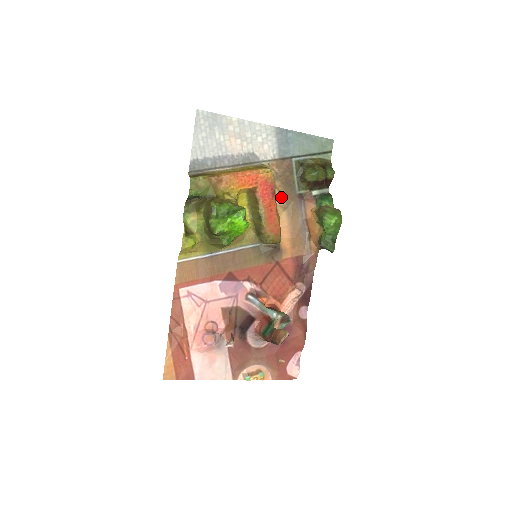
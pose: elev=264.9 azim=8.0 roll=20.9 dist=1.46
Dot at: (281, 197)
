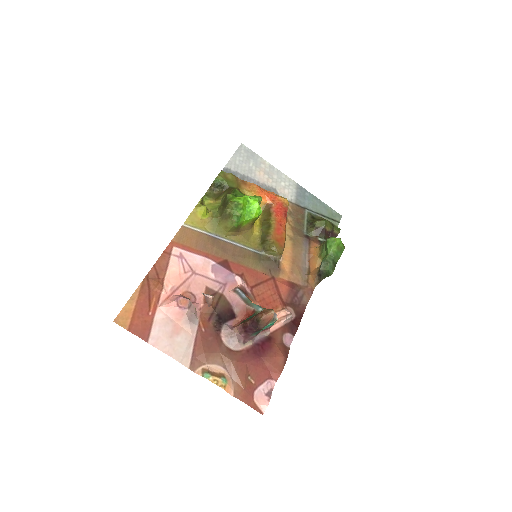
Dot at: (290, 229)
